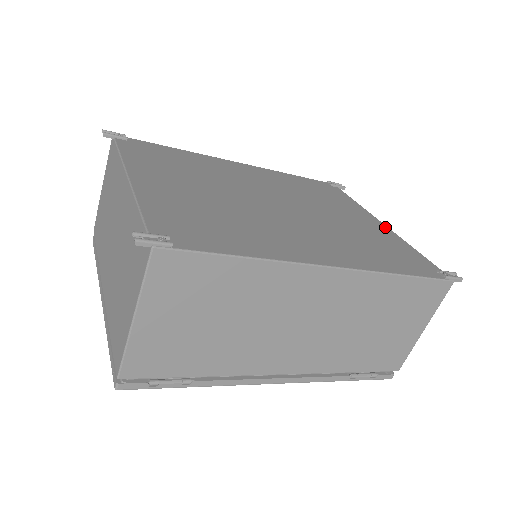
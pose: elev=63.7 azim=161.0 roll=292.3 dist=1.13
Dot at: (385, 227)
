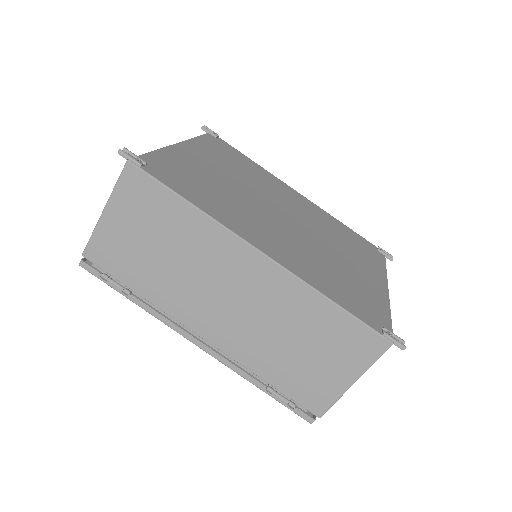
Dot at: (385, 289)
